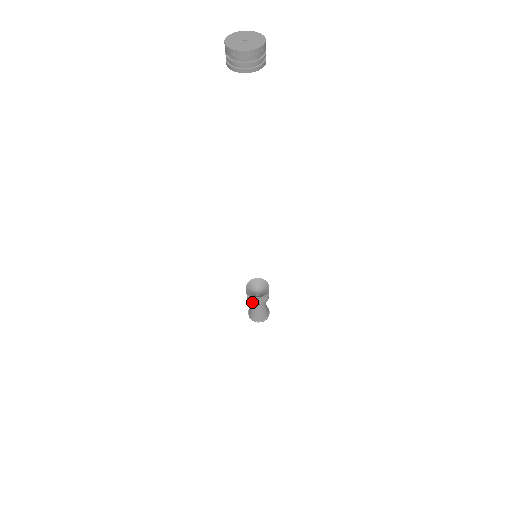
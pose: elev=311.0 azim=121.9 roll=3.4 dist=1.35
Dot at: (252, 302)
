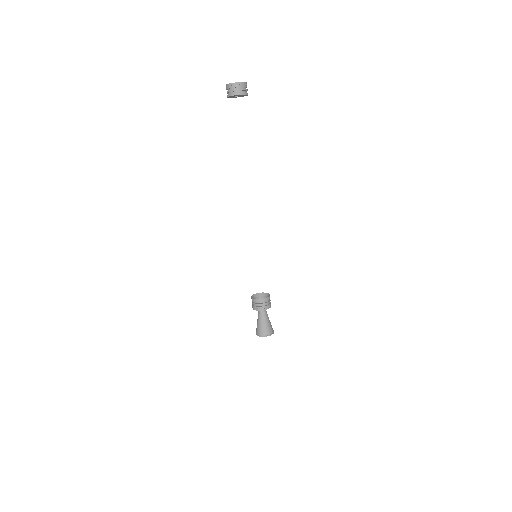
Dot at: (265, 307)
